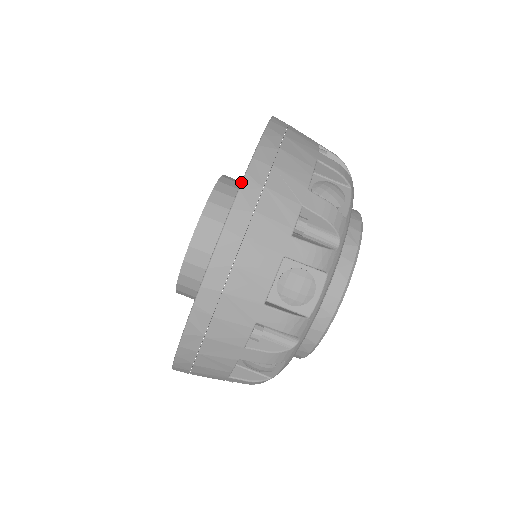
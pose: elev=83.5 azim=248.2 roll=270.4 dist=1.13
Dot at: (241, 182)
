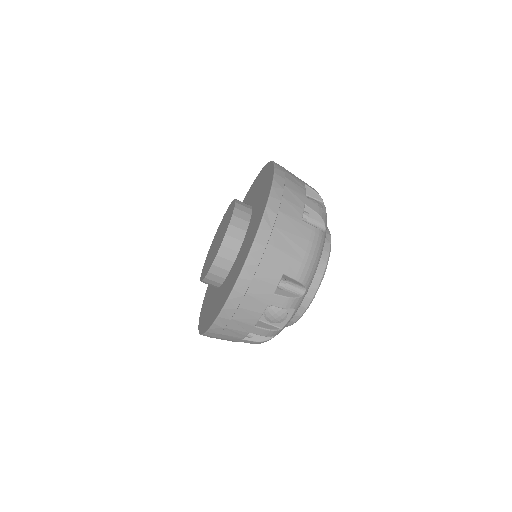
Dot at: (211, 325)
